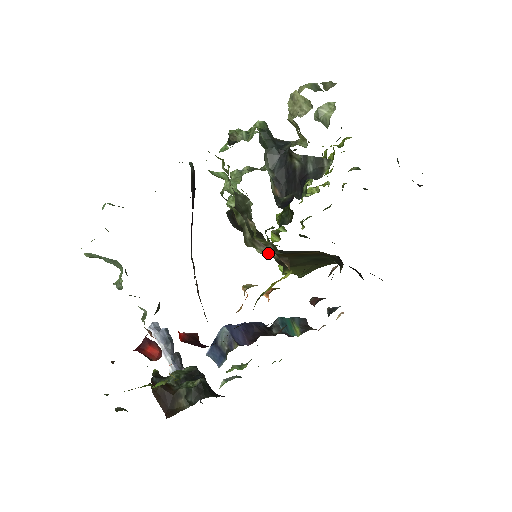
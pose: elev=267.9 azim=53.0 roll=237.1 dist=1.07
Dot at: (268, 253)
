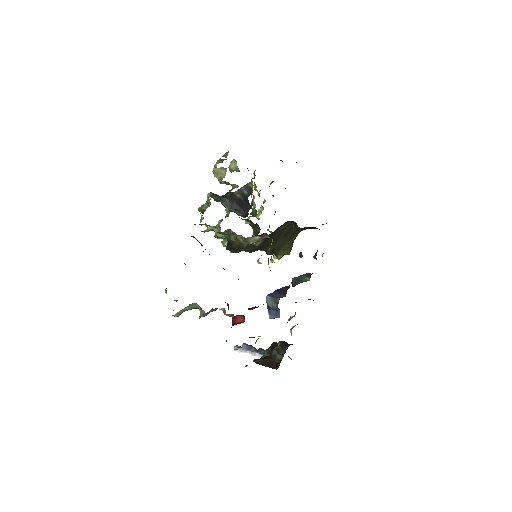
Dot at: (256, 240)
